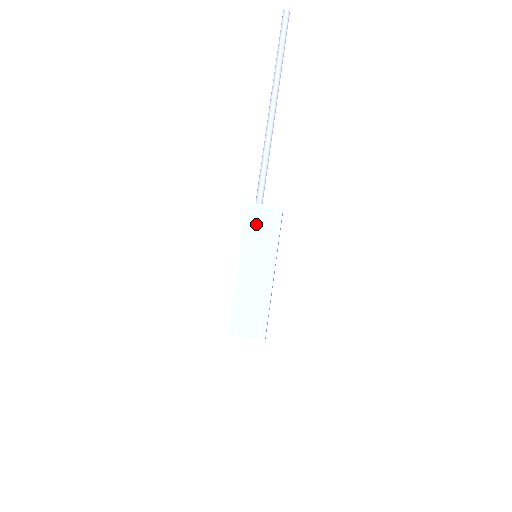
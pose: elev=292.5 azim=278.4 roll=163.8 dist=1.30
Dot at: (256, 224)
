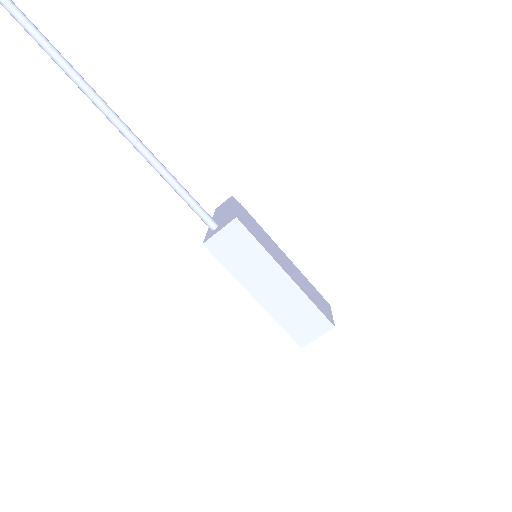
Dot at: (230, 253)
